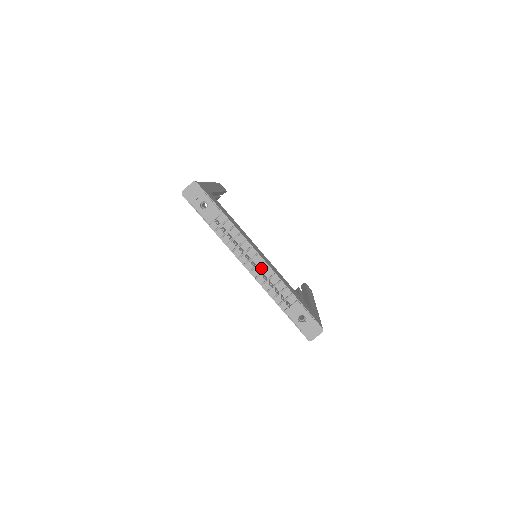
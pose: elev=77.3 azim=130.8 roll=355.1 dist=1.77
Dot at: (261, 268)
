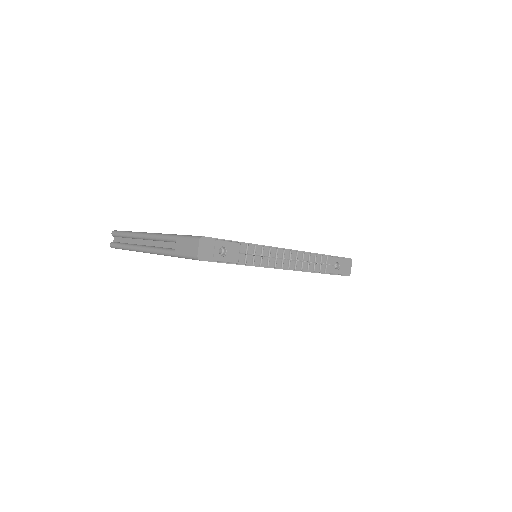
Dot at: (293, 258)
